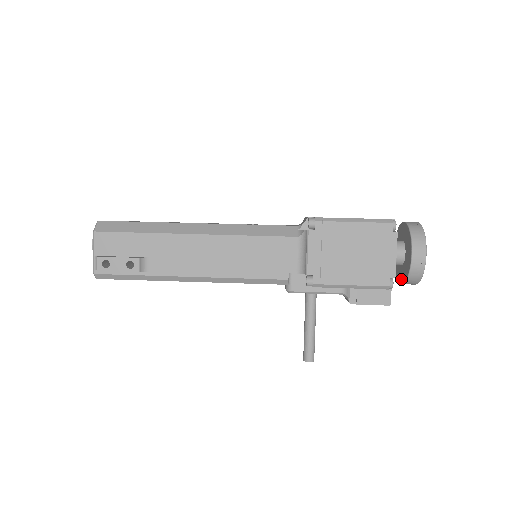
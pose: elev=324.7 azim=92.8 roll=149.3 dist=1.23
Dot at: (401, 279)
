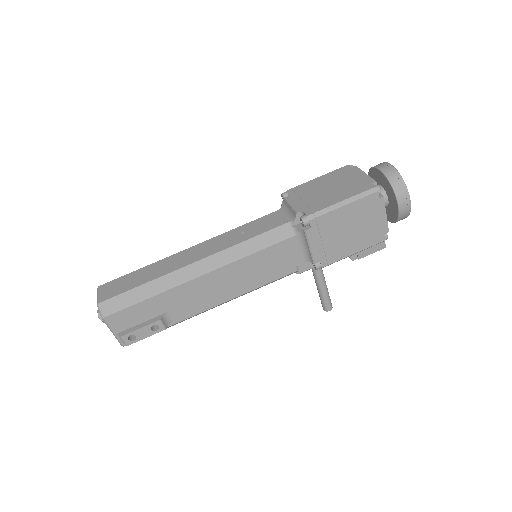
Dot at: (387, 217)
